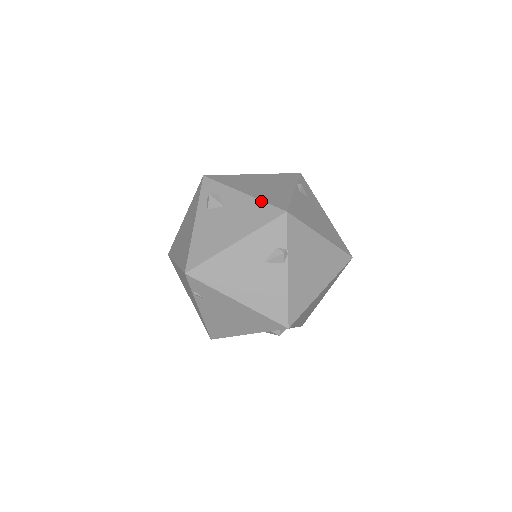
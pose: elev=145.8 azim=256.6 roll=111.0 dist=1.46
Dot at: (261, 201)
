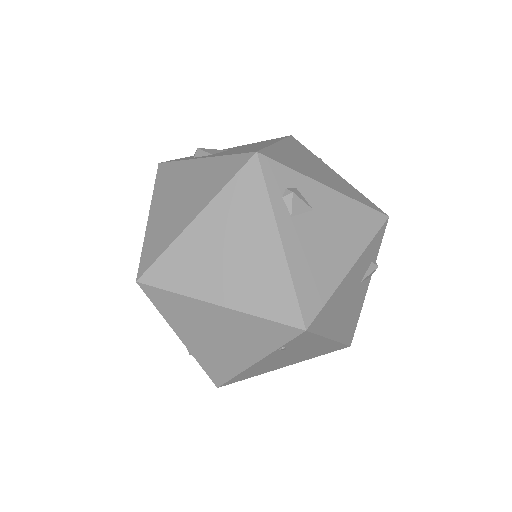
Dot at: (357, 202)
